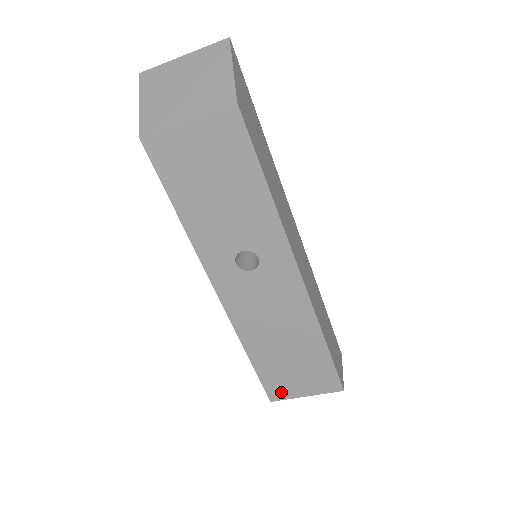
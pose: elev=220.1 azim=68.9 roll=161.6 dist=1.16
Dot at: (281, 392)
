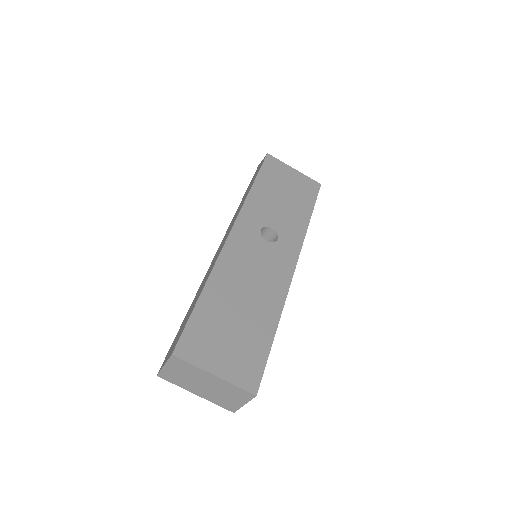
Dot at: (195, 351)
